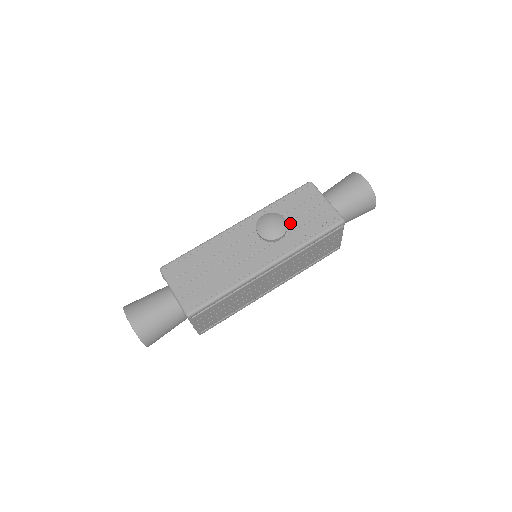
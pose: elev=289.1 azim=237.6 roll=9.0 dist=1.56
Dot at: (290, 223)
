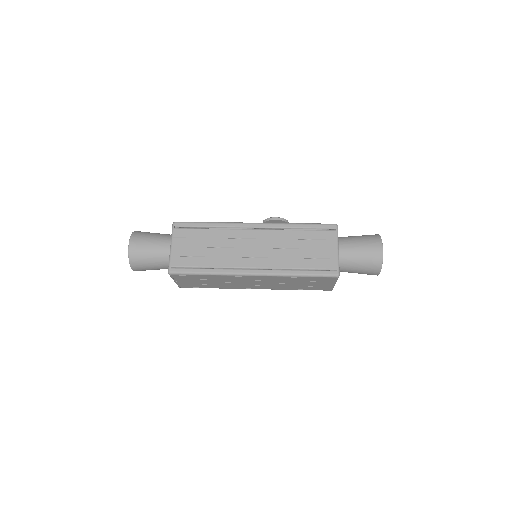
Dot at: occluded
